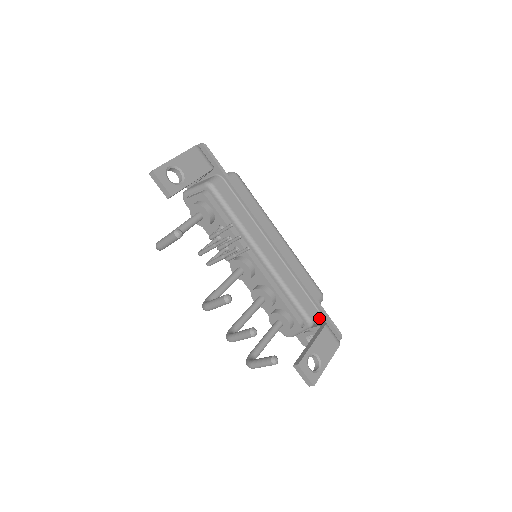
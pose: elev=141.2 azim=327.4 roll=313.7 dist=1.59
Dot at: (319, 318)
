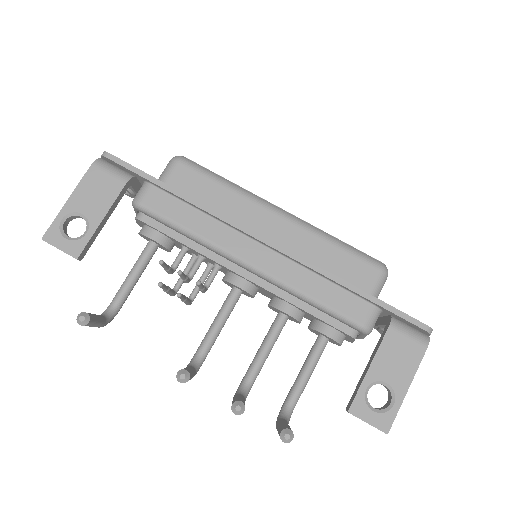
Dot at: (382, 311)
